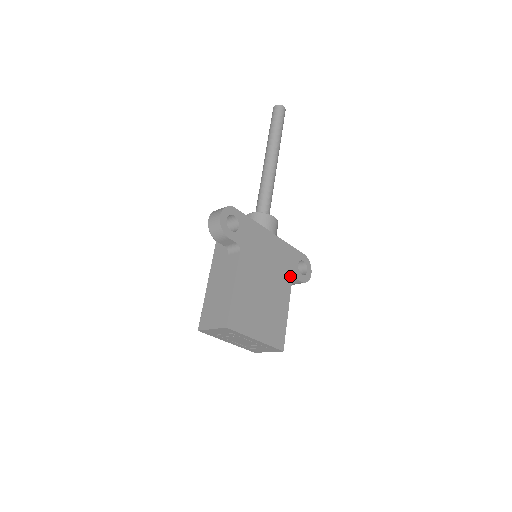
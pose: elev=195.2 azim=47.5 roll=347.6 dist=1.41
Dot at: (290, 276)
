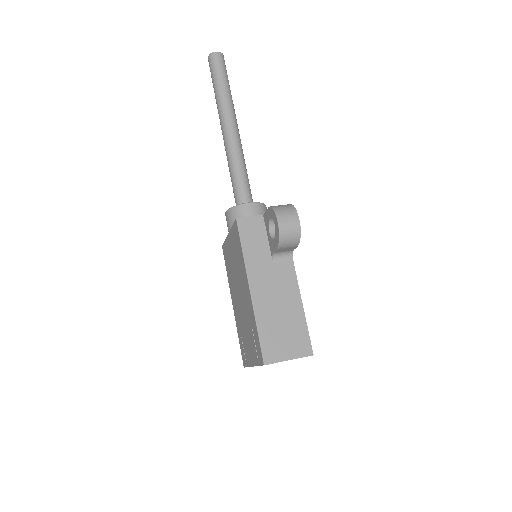
Dot at: occluded
